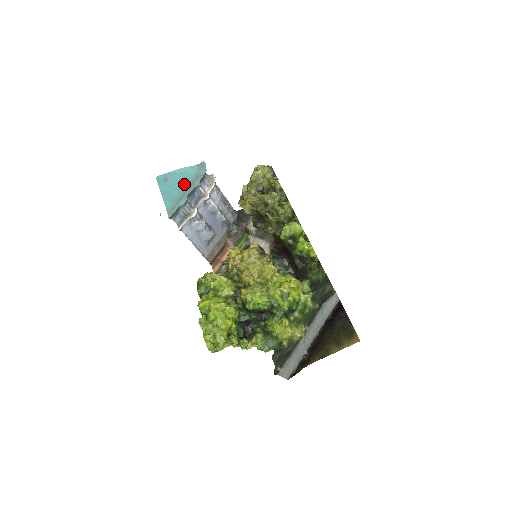
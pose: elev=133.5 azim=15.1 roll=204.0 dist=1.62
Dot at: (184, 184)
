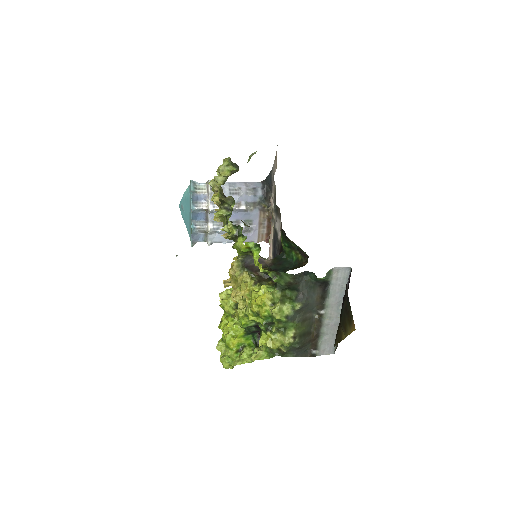
Dot at: (189, 210)
